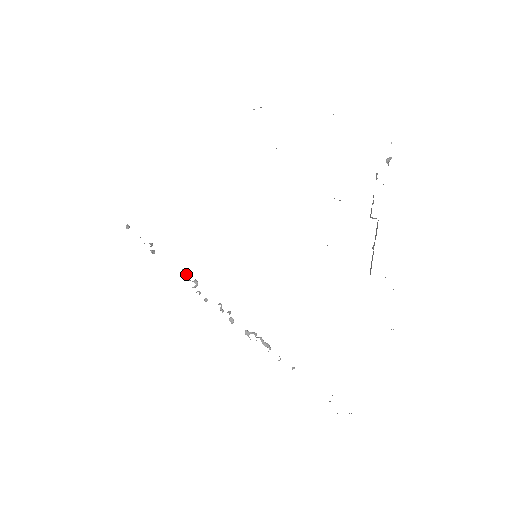
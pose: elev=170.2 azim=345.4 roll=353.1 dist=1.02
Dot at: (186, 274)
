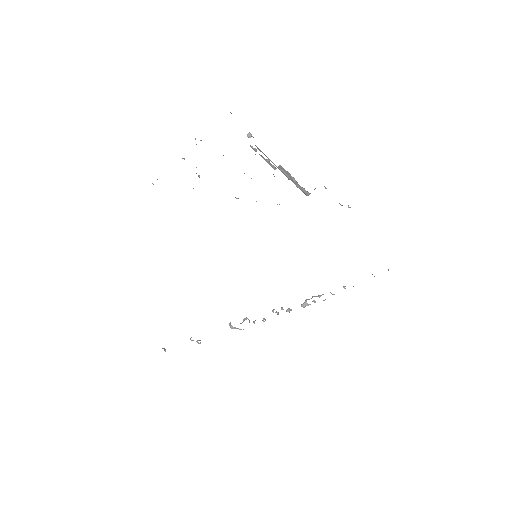
Dot at: occluded
